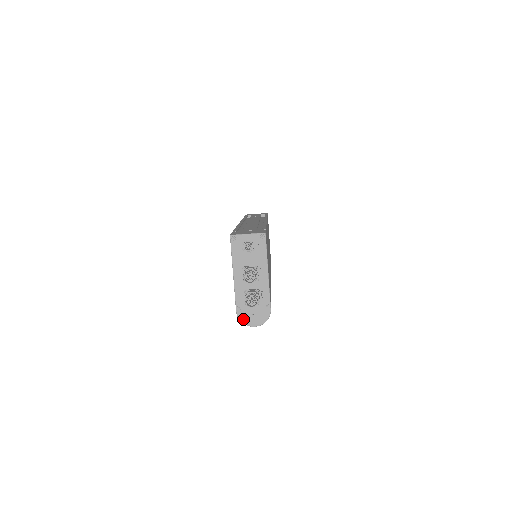
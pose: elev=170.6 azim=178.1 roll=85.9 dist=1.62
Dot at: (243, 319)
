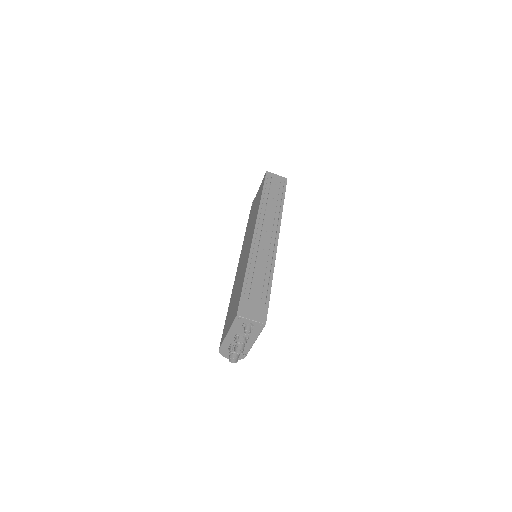
Dot at: (222, 353)
